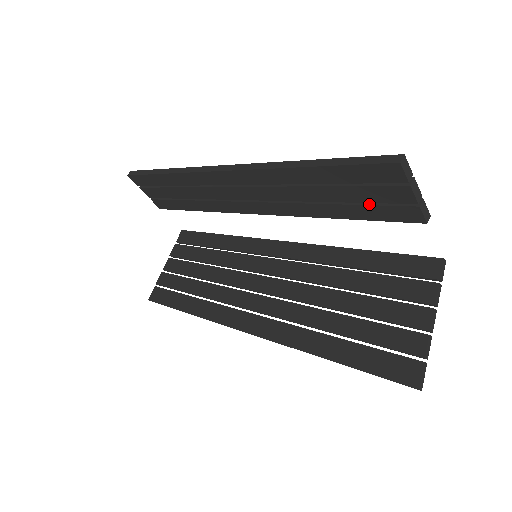
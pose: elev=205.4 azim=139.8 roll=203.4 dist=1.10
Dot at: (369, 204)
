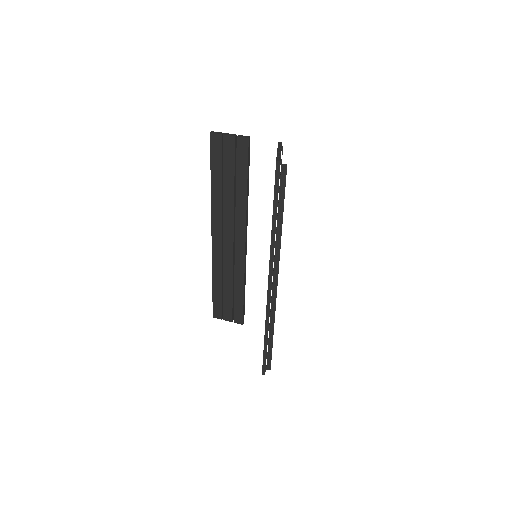
Dot at: (236, 163)
